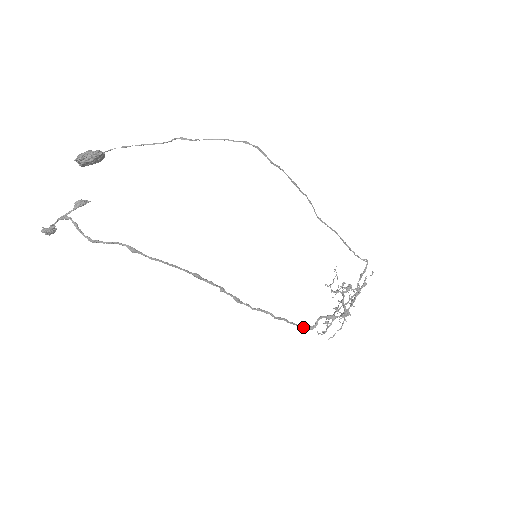
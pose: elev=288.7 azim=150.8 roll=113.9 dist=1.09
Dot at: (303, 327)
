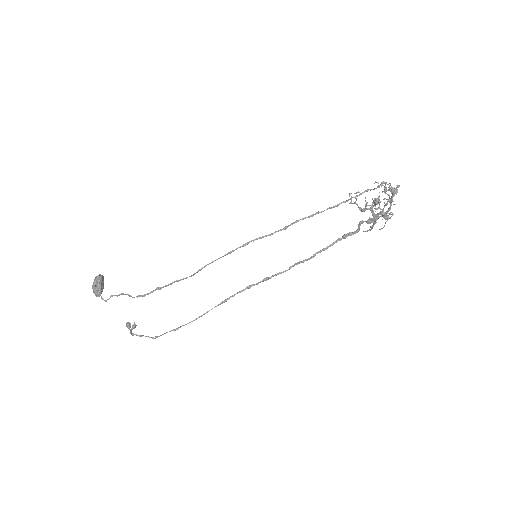
Dot at: (346, 237)
